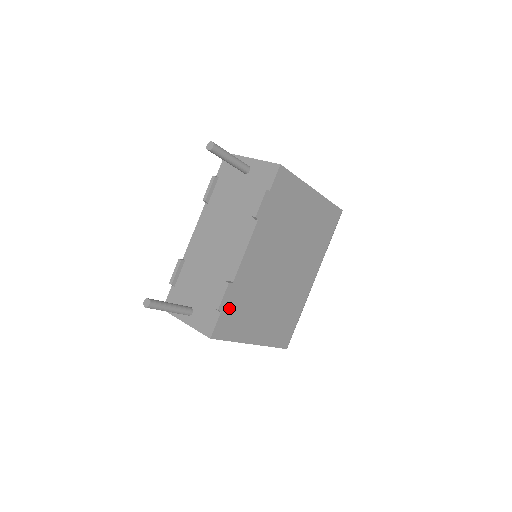
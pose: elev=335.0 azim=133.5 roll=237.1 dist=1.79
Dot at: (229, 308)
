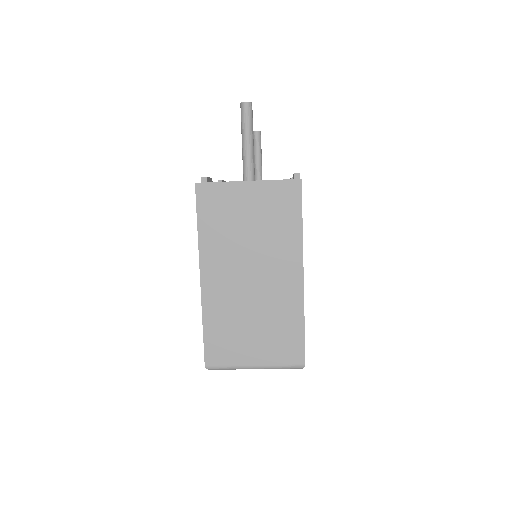
Dot at: occluded
